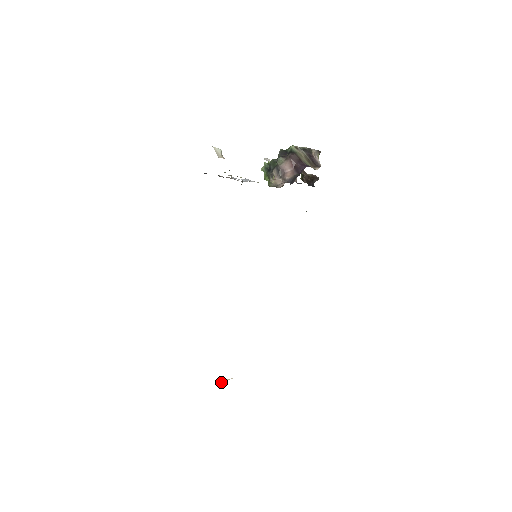
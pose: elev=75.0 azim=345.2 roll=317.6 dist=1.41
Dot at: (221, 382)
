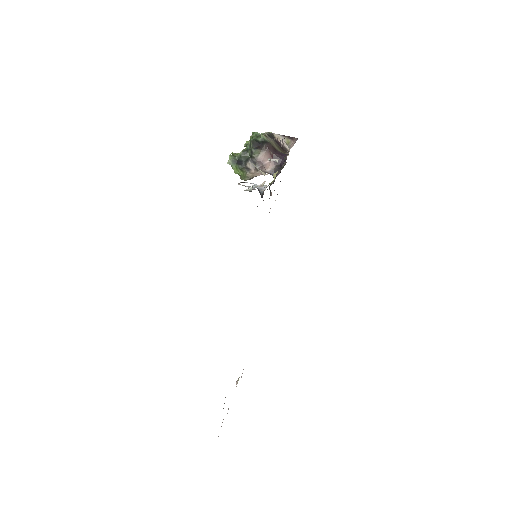
Dot at: occluded
